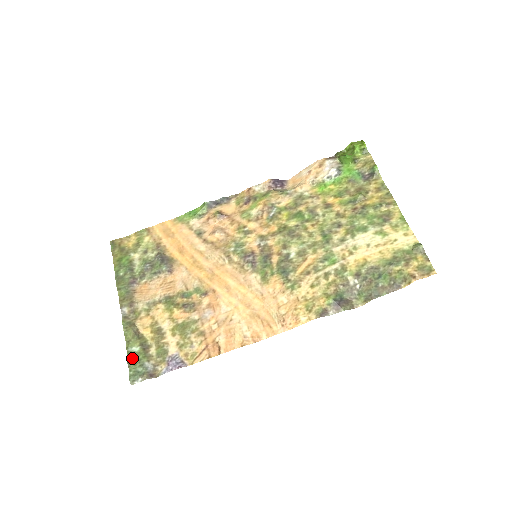
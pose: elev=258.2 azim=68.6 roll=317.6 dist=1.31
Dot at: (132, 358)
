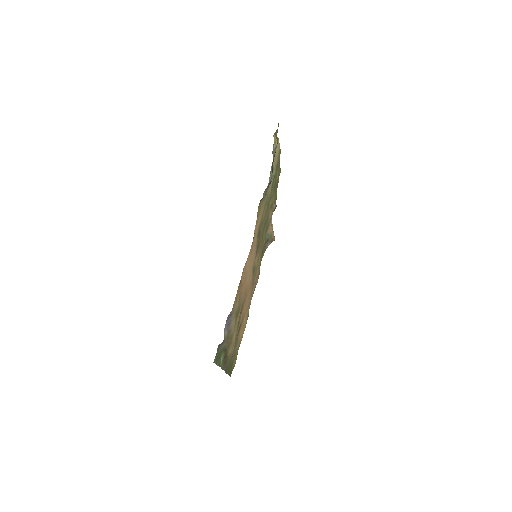
Dot at: (218, 360)
